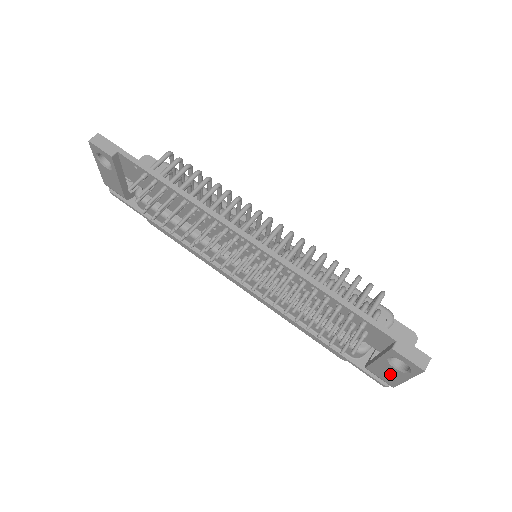
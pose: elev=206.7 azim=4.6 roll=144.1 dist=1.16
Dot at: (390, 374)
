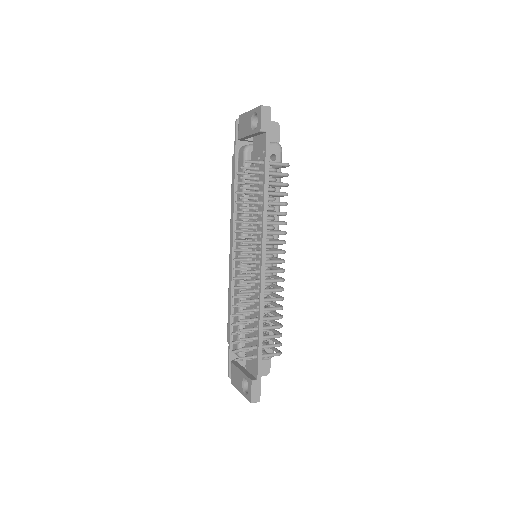
Dot at: (237, 380)
